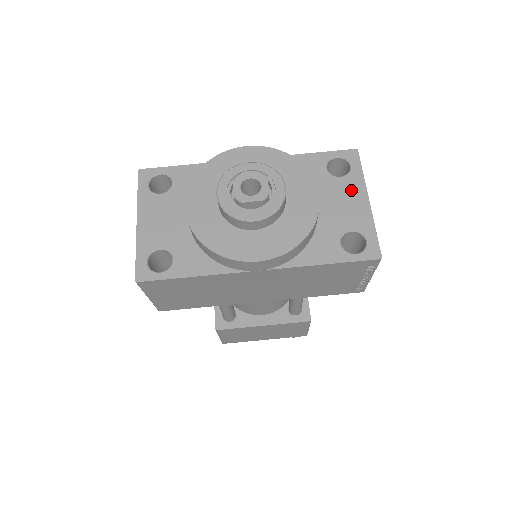
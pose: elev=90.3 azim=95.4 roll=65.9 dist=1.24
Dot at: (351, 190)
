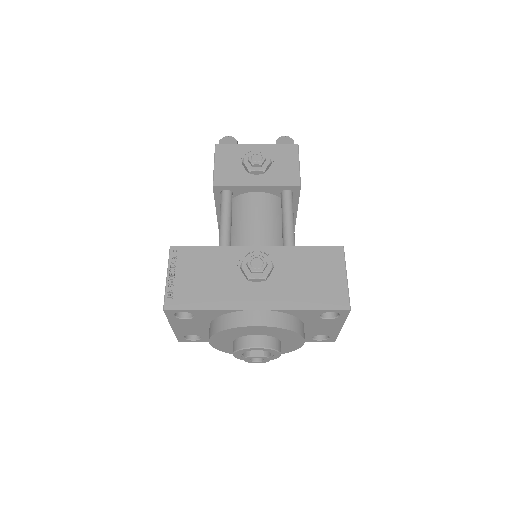
Dot at: (332, 324)
